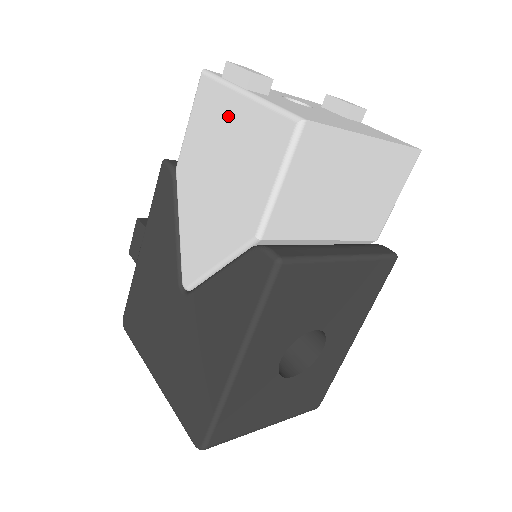
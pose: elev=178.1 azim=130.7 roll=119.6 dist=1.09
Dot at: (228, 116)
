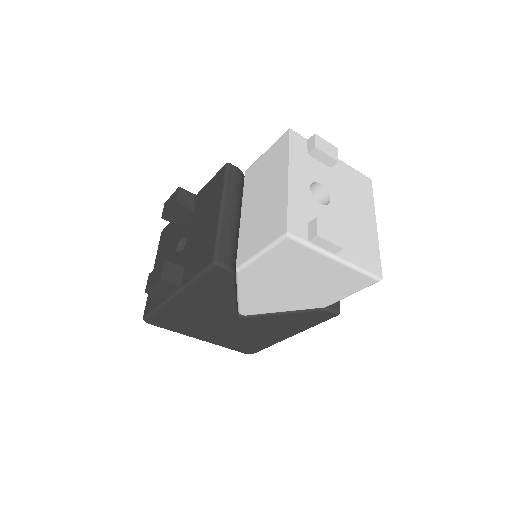
Dot at: (316, 265)
